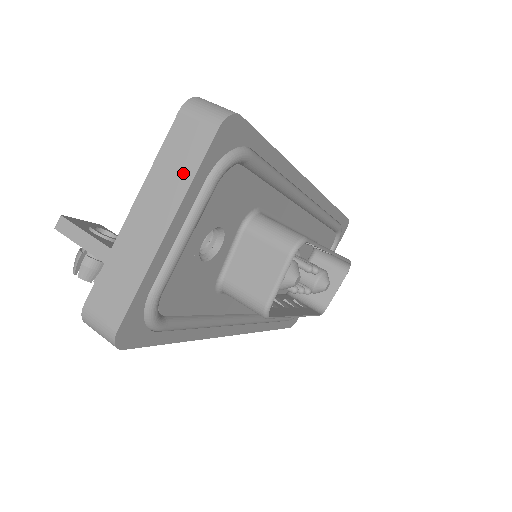
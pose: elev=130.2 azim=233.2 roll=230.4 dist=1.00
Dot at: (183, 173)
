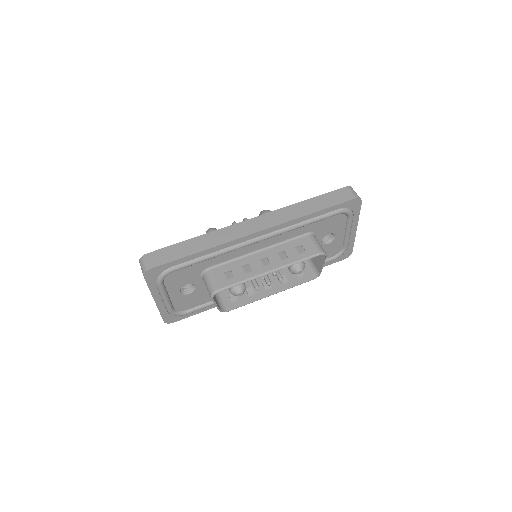
Dot at: occluded
